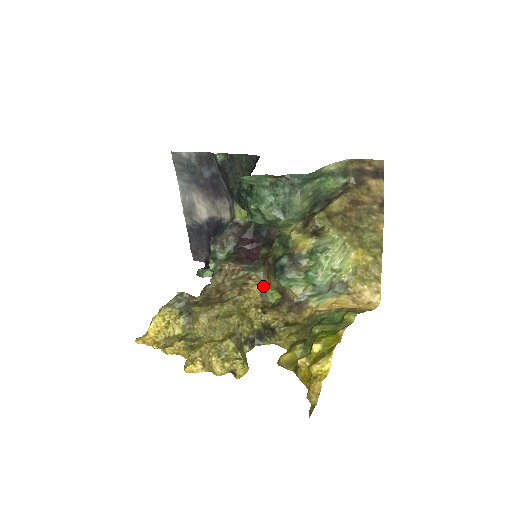
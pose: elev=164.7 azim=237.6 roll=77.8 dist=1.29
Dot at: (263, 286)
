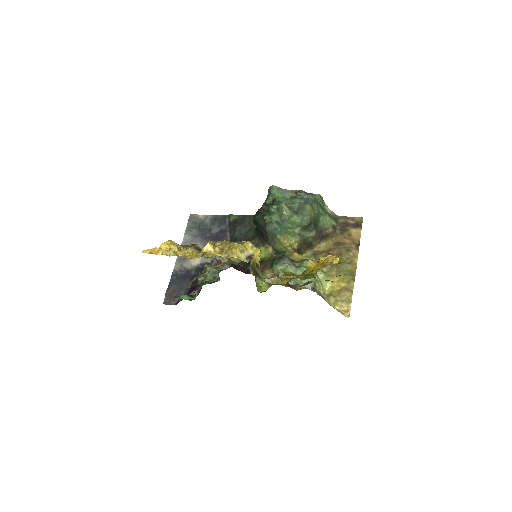
Dot at: occluded
